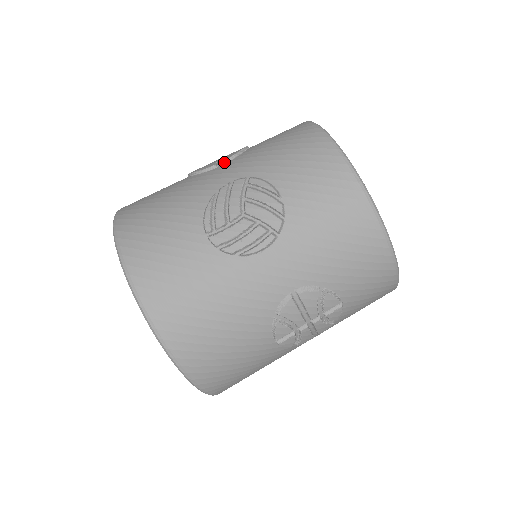
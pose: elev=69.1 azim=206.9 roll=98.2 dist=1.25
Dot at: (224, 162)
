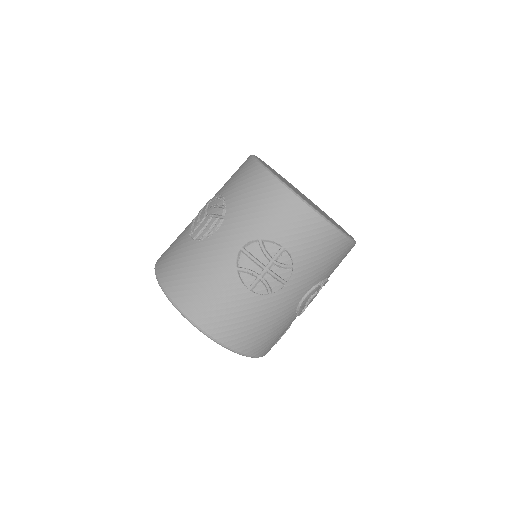
Dot at: occluded
